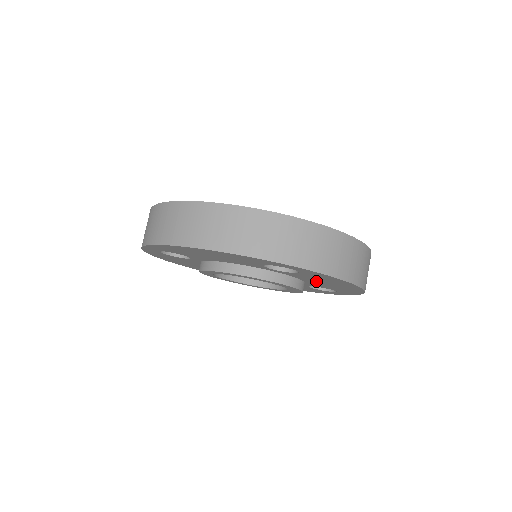
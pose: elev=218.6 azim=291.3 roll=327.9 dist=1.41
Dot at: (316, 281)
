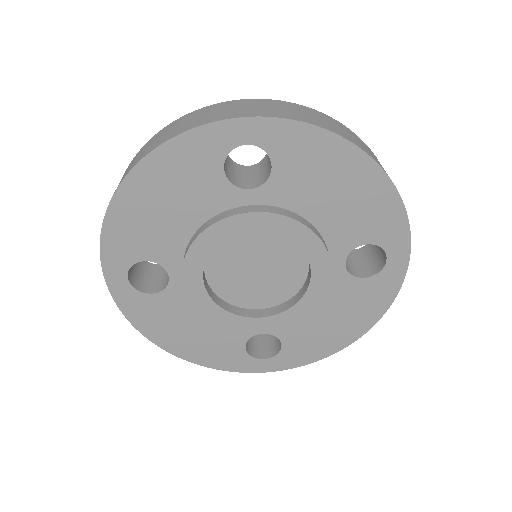
Dot at: (320, 200)
